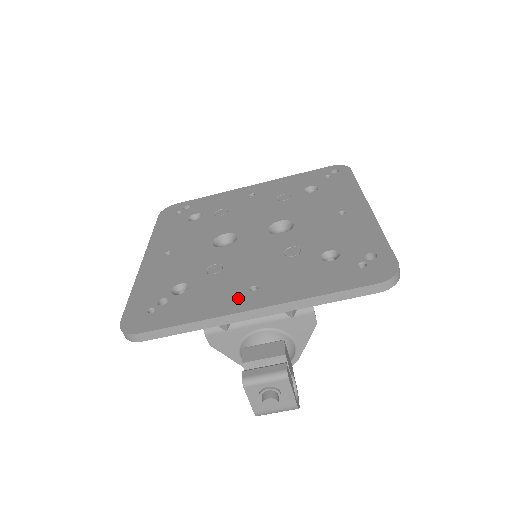
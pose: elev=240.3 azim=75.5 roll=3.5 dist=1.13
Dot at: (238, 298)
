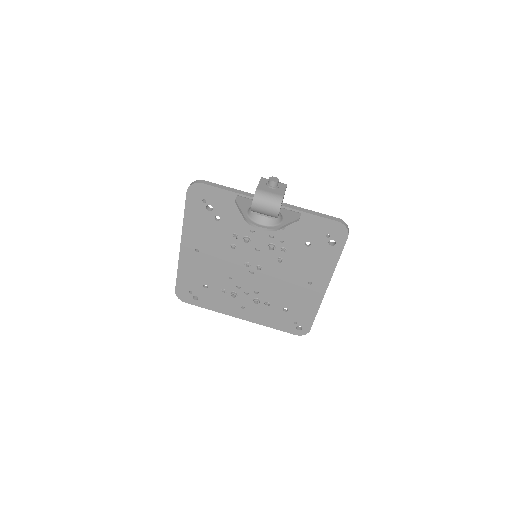
Dot at: occluded
